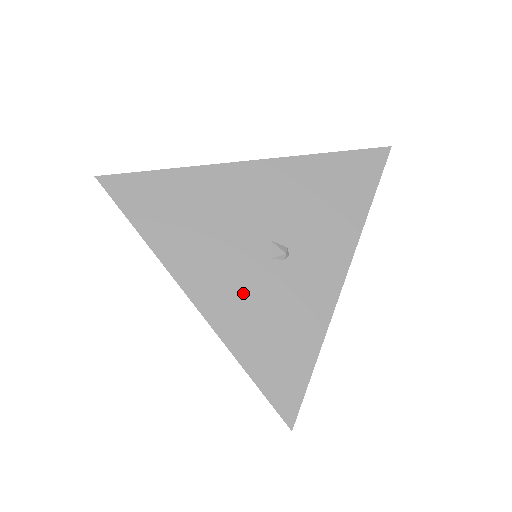
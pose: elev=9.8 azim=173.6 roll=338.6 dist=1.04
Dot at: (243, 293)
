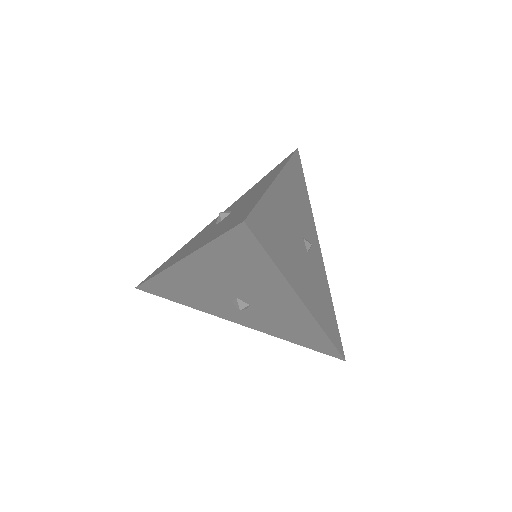
Dot at: (312, 285)
